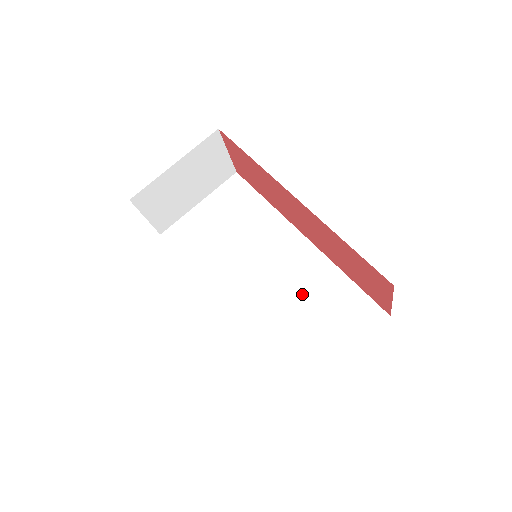
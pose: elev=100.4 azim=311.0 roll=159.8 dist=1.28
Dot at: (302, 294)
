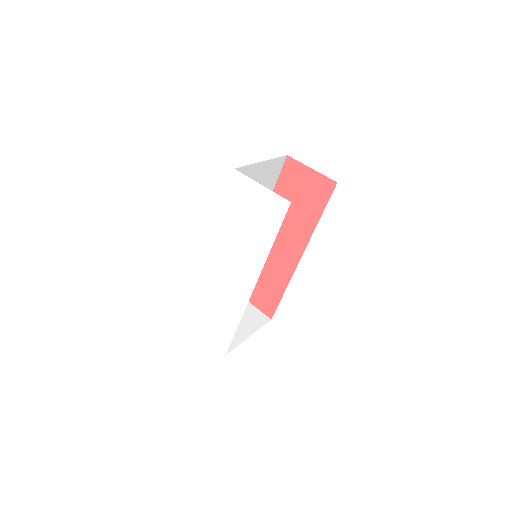
Dot at: occluded
